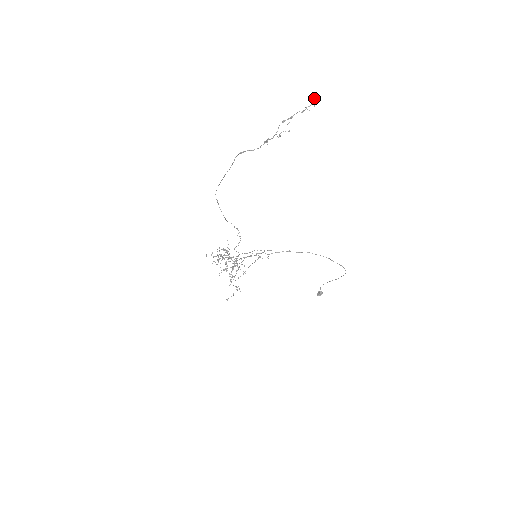
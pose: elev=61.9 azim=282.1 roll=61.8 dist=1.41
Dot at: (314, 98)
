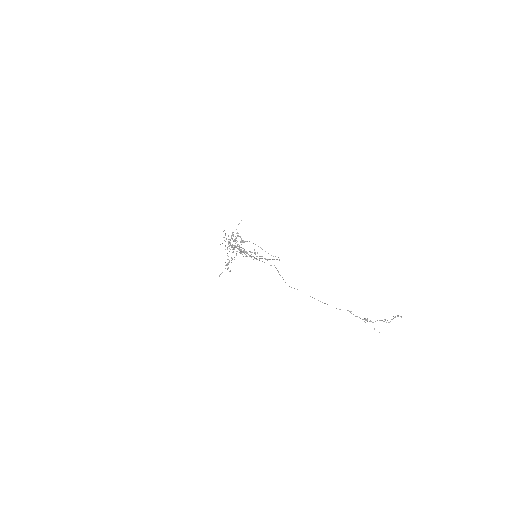
Dot at: (401, 317)
